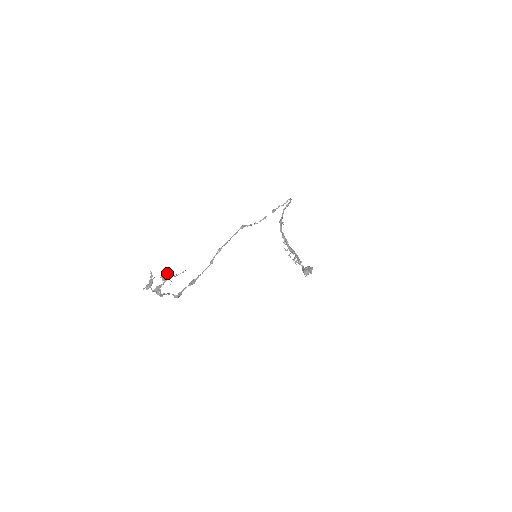
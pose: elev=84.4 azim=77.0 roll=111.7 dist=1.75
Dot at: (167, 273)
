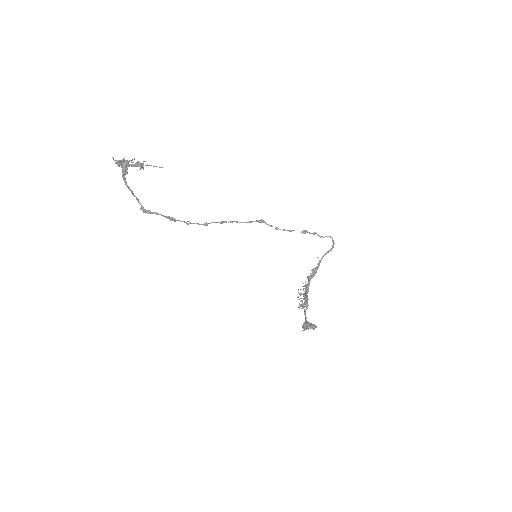
Dot at: occluded
